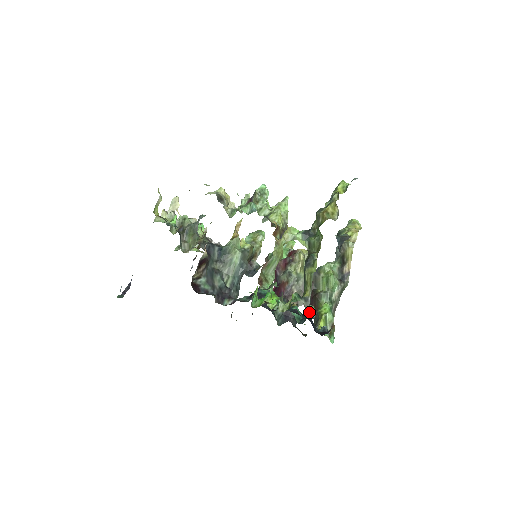
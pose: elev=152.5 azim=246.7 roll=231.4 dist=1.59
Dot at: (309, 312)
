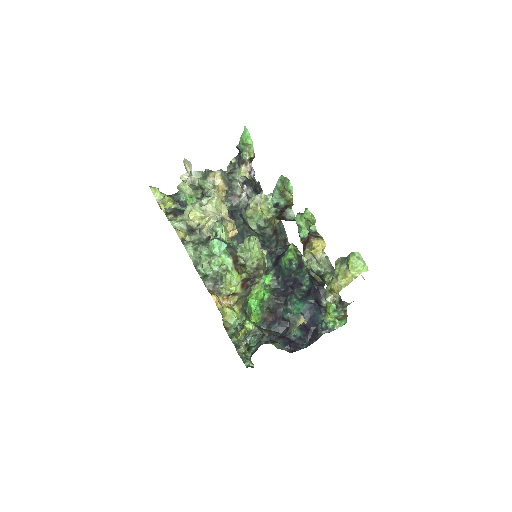
Dot at: occluded
